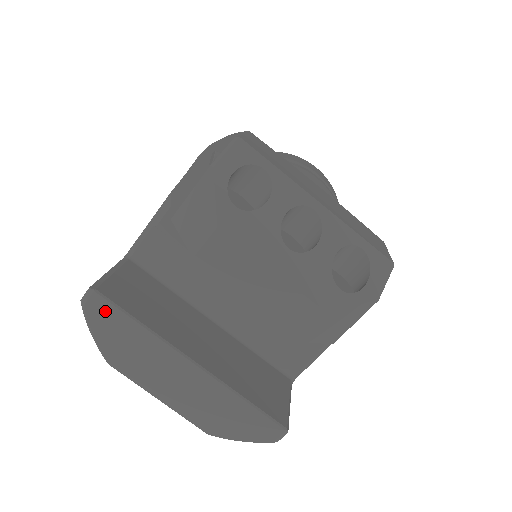
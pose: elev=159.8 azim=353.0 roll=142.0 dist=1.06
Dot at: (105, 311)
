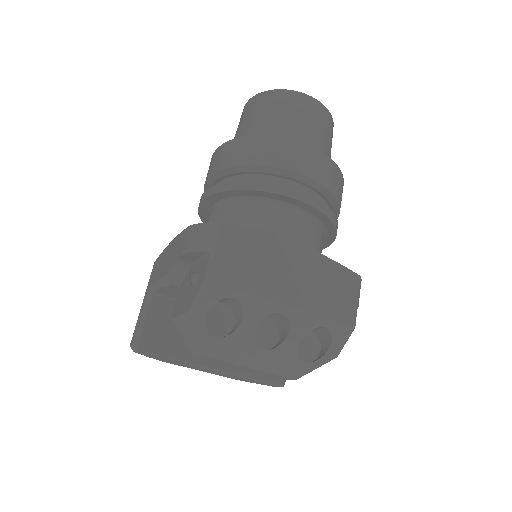
Dot at: (148, 355)
